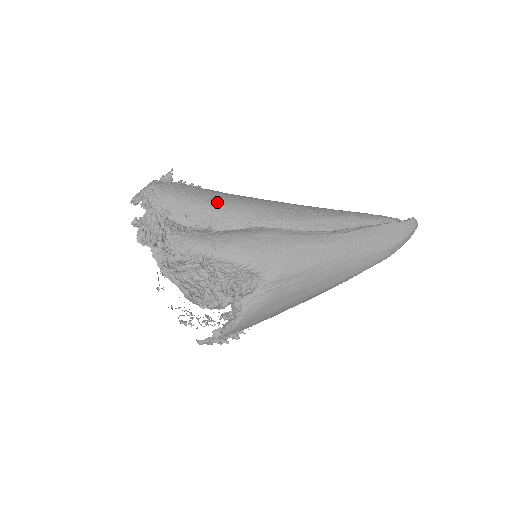
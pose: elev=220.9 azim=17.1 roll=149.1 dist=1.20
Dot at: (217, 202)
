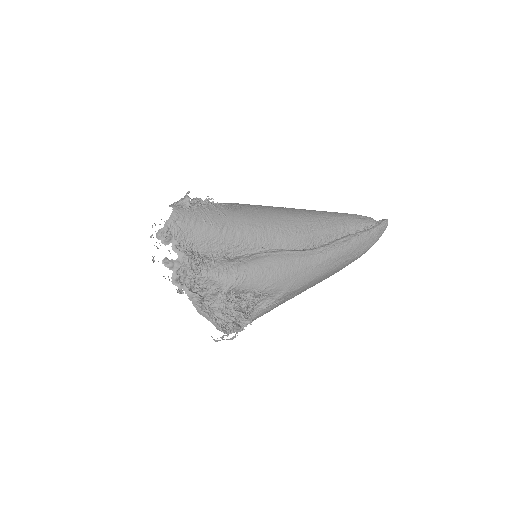
Dot at: (233, 228)
